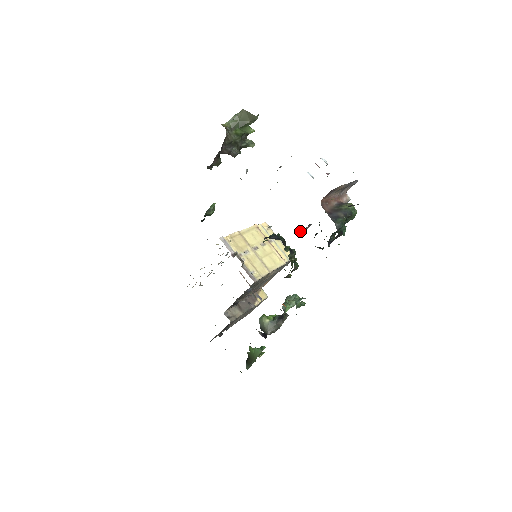
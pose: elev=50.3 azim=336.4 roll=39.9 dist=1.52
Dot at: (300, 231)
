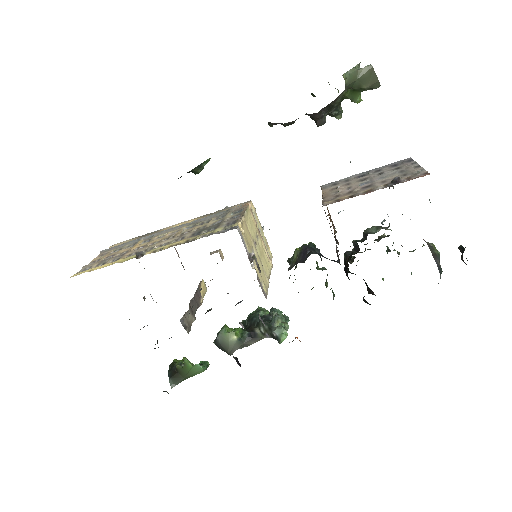
Dot at: occluded
